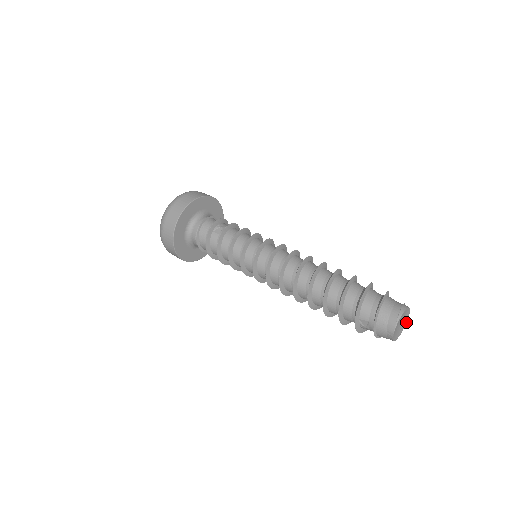
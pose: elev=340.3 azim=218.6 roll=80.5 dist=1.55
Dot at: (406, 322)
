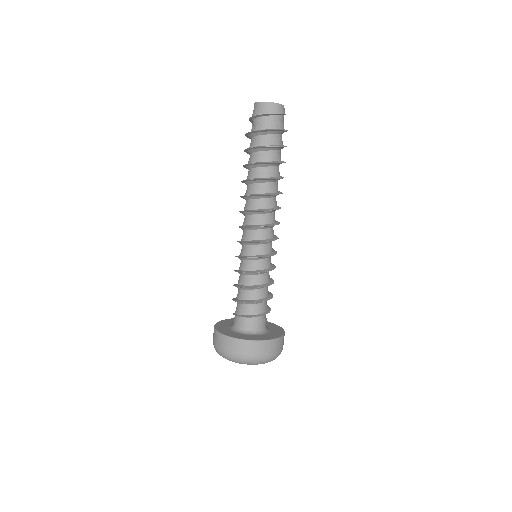
Dot at: (283, 106)
